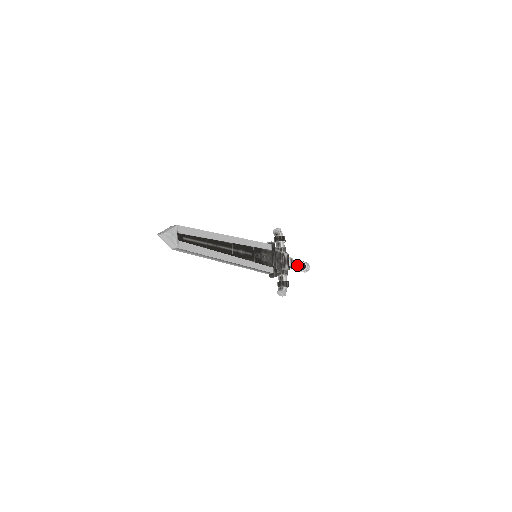
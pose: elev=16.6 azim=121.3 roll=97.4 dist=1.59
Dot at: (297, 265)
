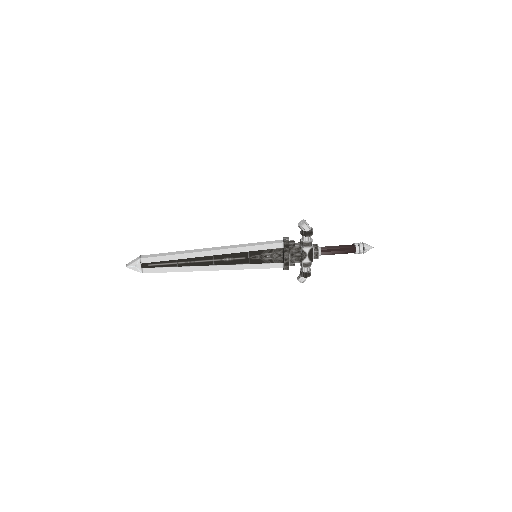
Dot at: (335, 253)
